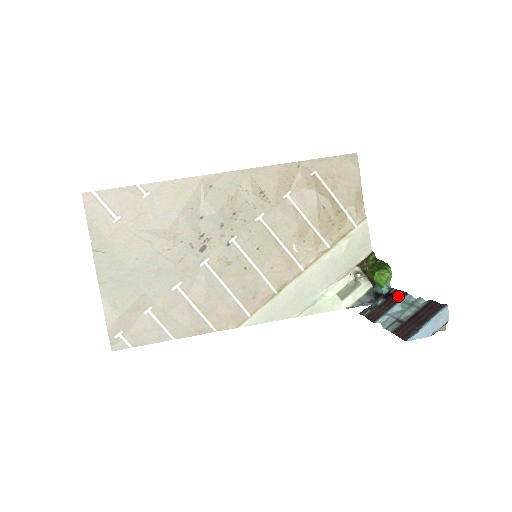
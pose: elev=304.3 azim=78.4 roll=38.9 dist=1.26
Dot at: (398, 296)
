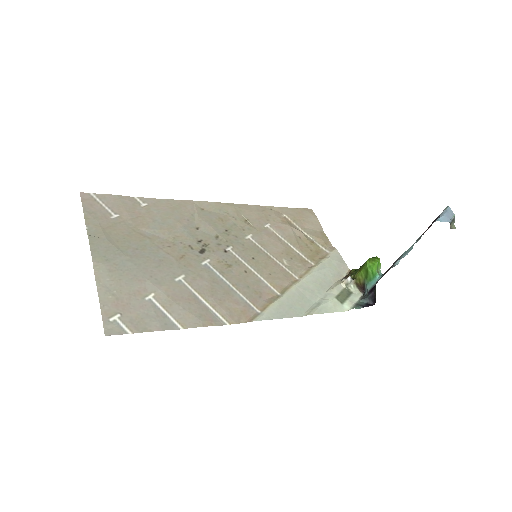
Dot at: occluded
